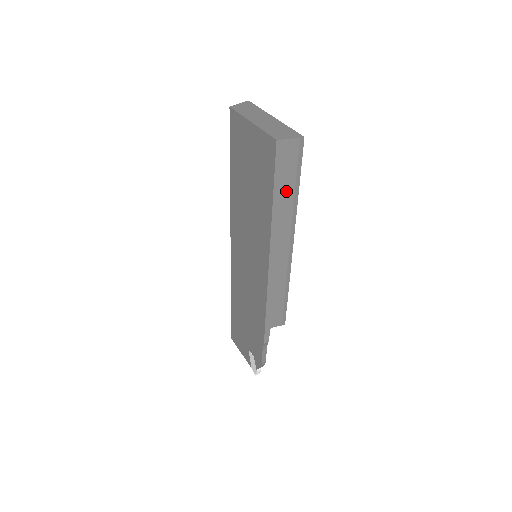
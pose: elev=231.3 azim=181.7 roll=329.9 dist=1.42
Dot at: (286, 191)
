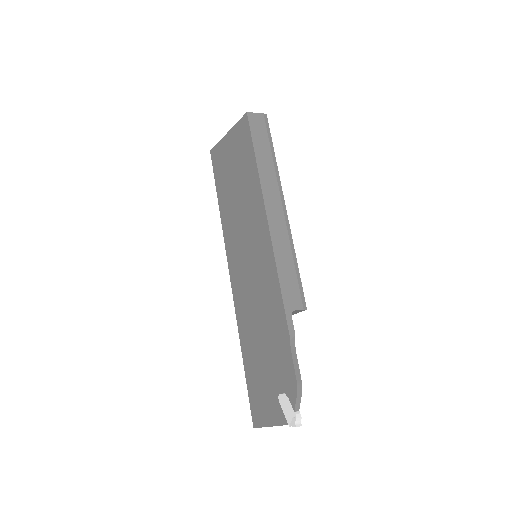
Dot at: (264, 151)
